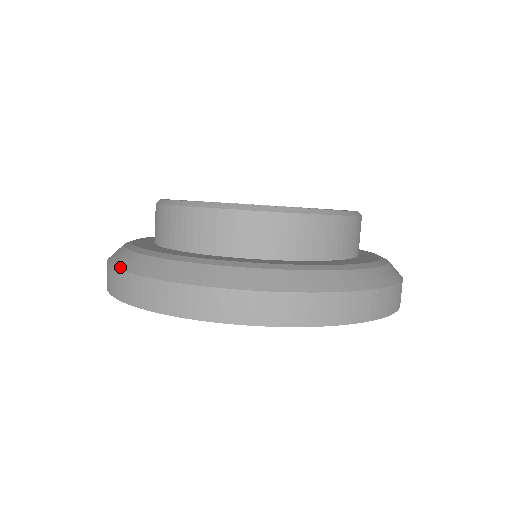
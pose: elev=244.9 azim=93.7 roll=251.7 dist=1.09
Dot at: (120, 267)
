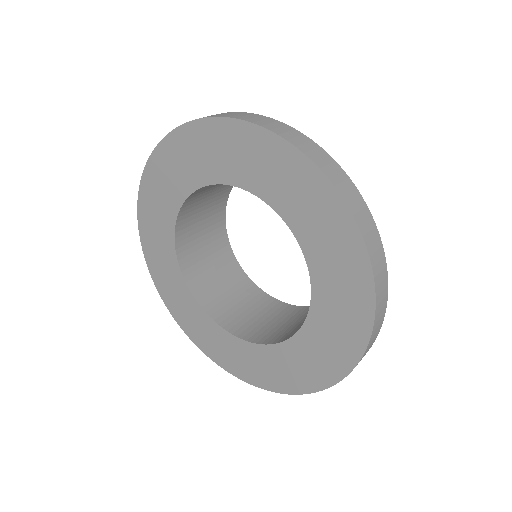
Dot at: occluded
